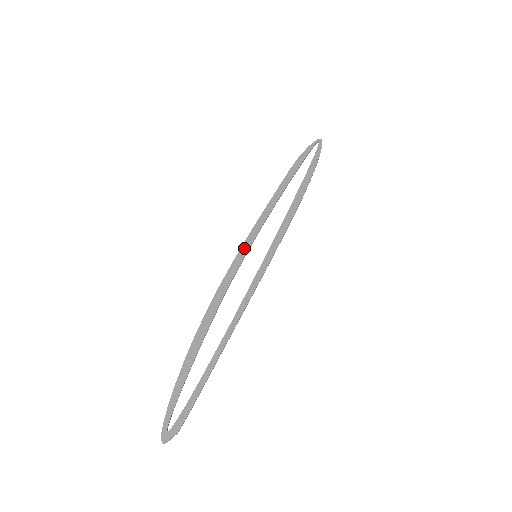
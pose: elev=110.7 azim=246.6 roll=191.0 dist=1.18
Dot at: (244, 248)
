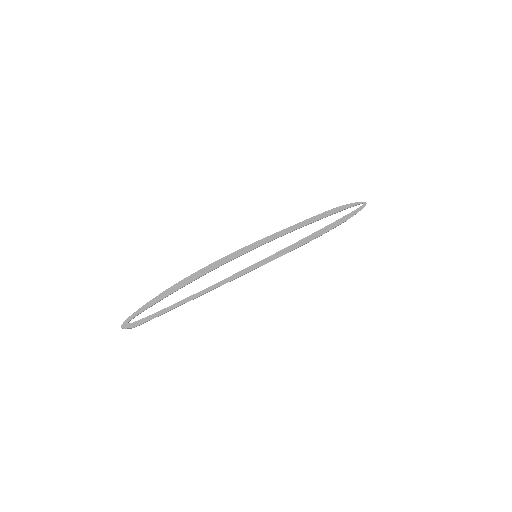
Dot at: (252, 246)
